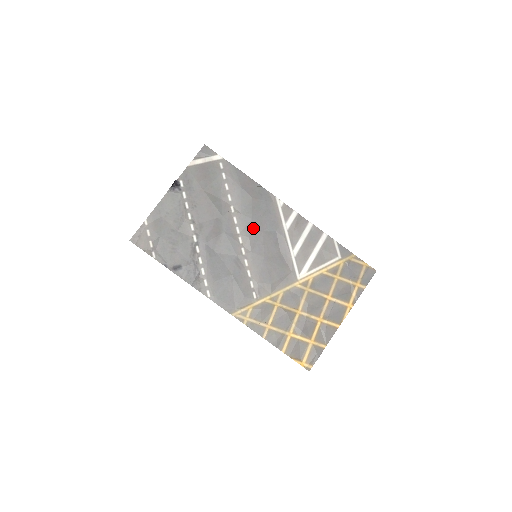
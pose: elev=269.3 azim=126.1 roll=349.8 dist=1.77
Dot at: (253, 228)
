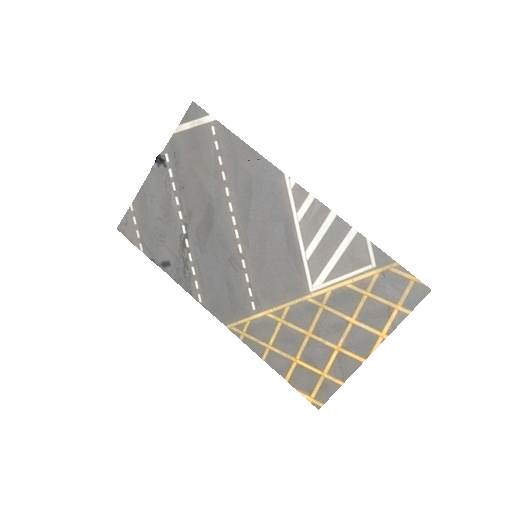
Dot at: (252, 218)
